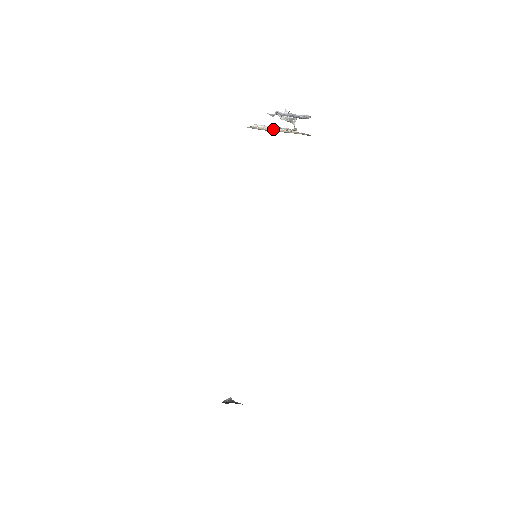
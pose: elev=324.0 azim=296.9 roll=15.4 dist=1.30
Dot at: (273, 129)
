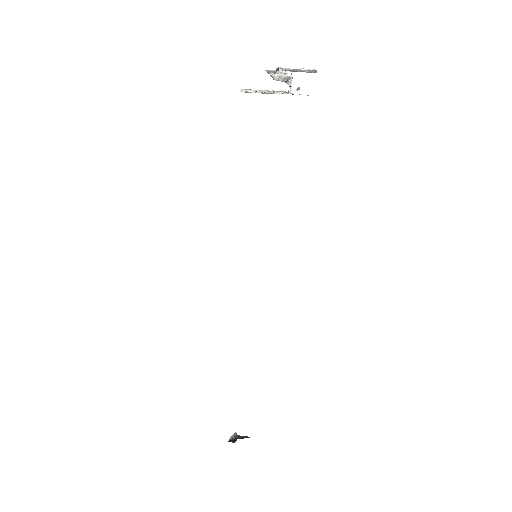
Dot at: (267, 92)
